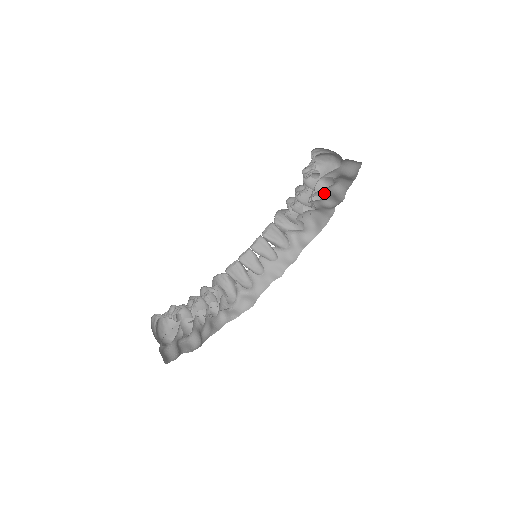
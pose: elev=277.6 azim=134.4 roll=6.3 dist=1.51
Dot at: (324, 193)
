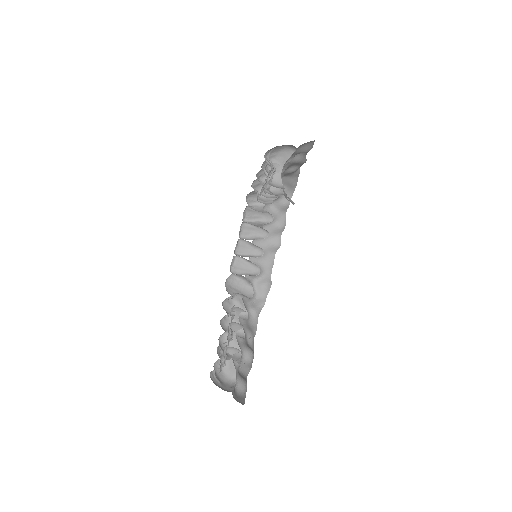
Dot at: (286, 167)
